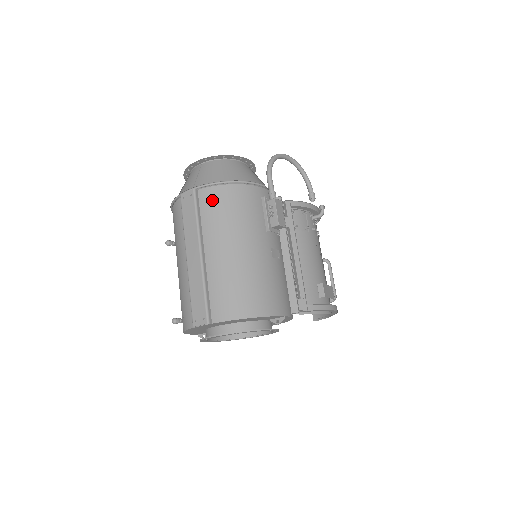
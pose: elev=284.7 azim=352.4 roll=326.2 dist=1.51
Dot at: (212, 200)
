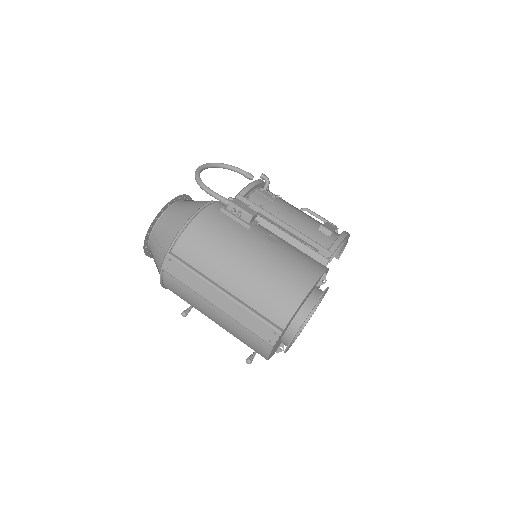
Dot at: (189, 248)
